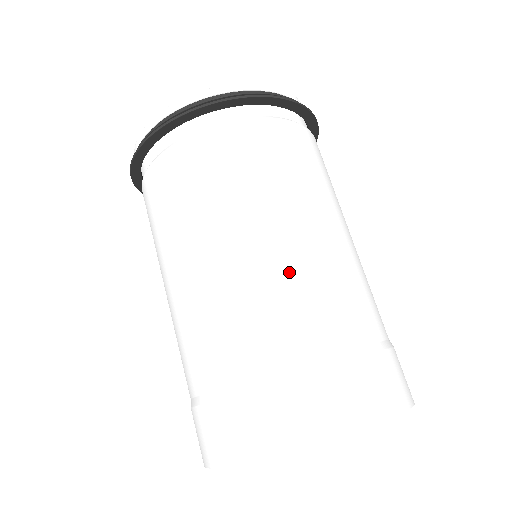
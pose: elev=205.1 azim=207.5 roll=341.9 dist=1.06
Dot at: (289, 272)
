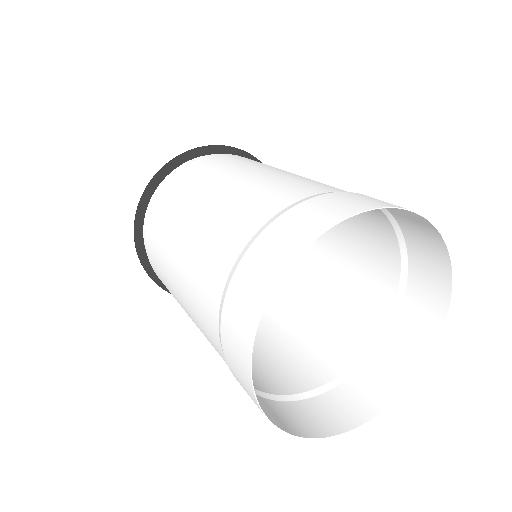
Dot at: (203, 230)
